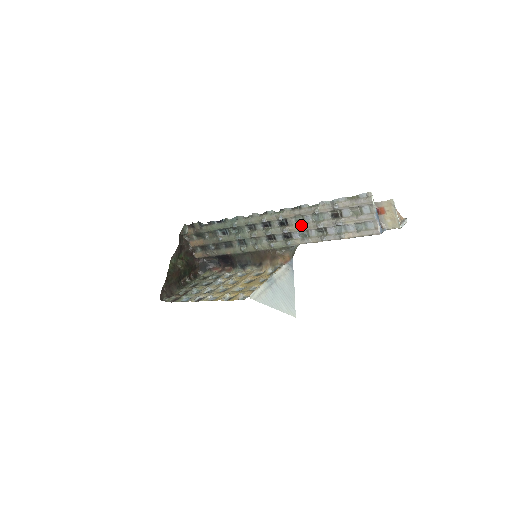
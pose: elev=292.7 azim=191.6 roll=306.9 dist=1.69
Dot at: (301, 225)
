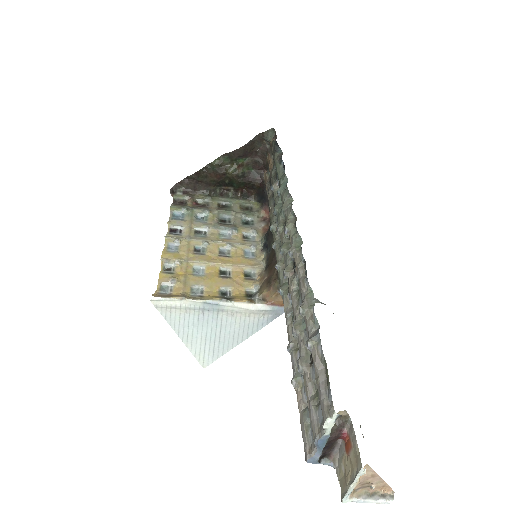
Dot at: (295, 295)
